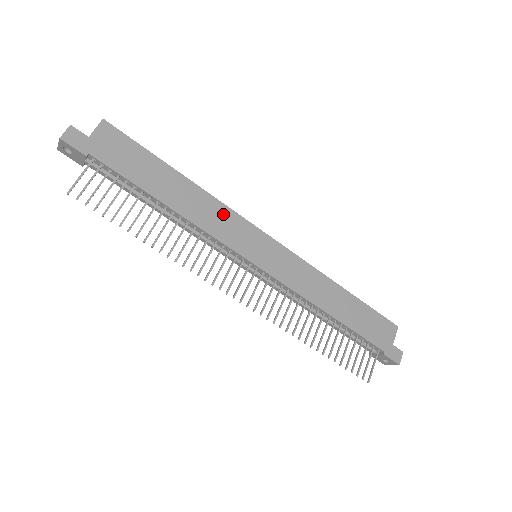
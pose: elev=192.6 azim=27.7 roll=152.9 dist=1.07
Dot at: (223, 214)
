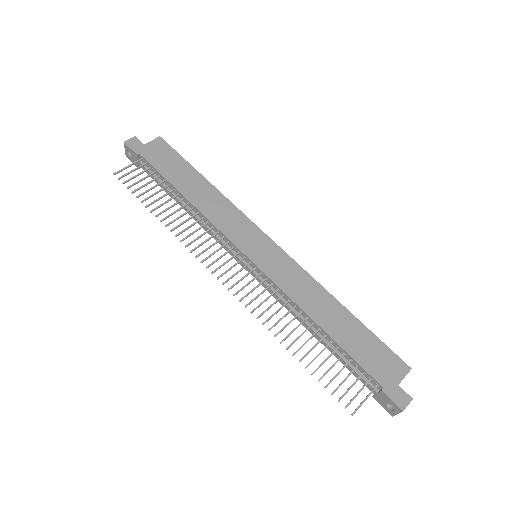
Dot at: (232, 213)
